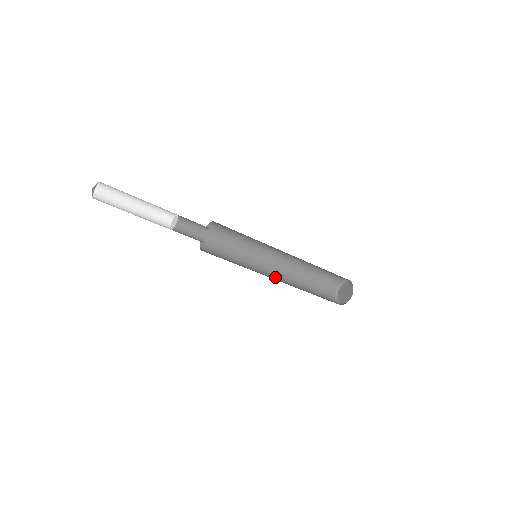
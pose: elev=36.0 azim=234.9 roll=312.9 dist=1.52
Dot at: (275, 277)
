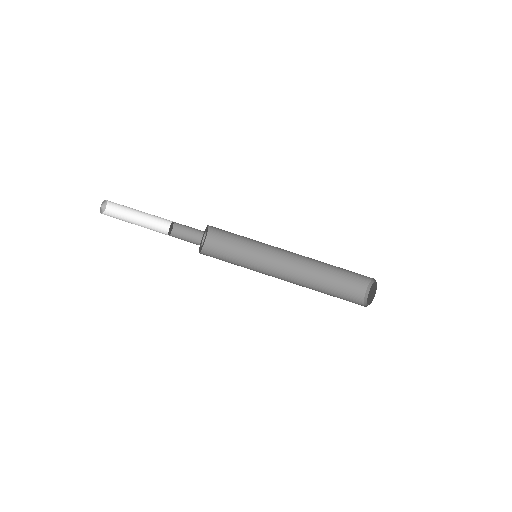
Dot at: (284, 280)
